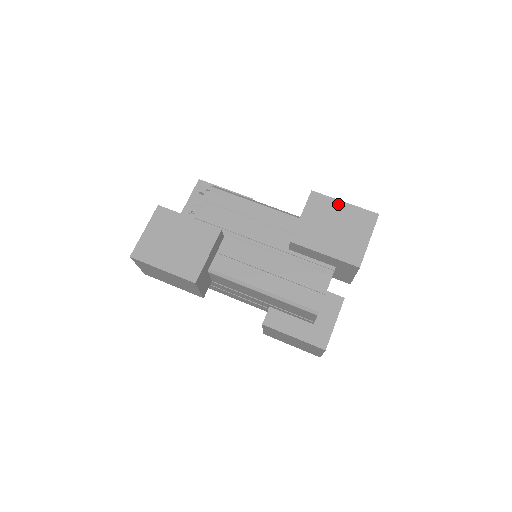
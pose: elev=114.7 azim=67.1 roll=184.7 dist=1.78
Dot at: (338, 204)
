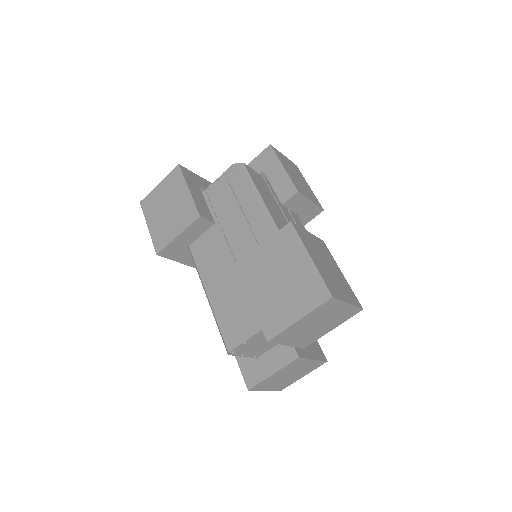
Dot at: (302, 255)
